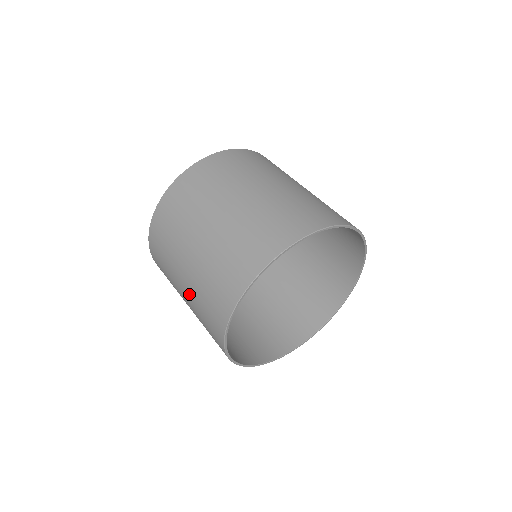
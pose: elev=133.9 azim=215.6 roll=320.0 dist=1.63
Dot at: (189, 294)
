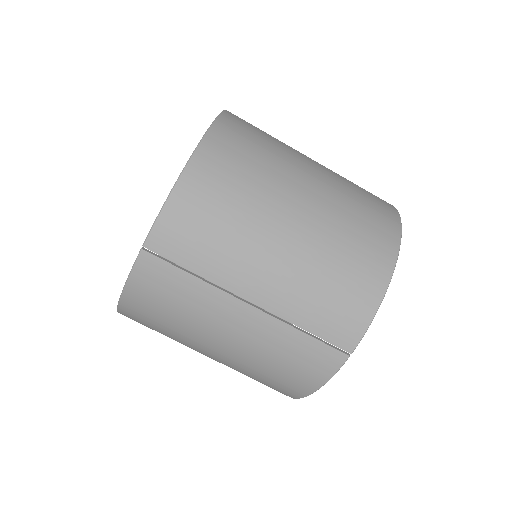
Dot at: occluded
